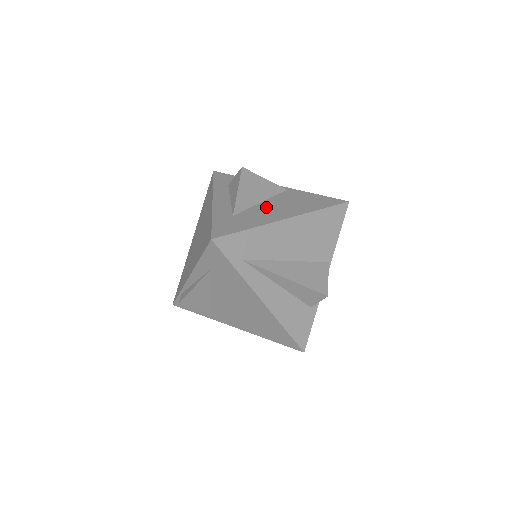
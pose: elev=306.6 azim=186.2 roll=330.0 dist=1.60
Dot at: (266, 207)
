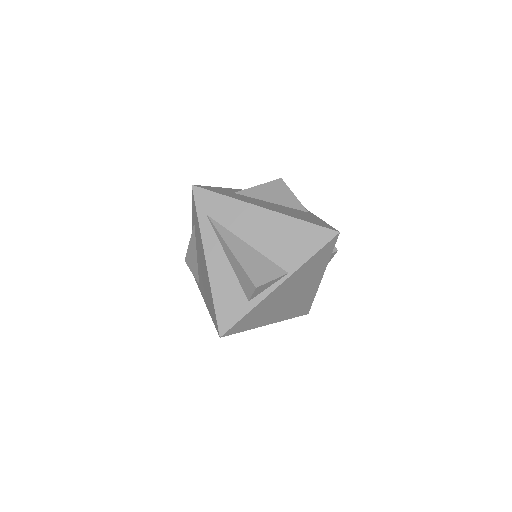
Dot at: (267, 203)
